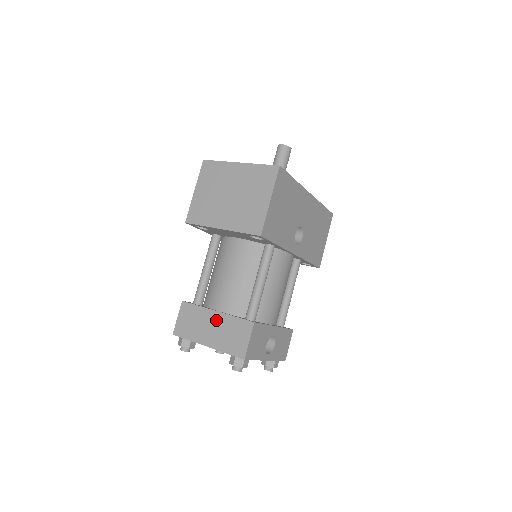
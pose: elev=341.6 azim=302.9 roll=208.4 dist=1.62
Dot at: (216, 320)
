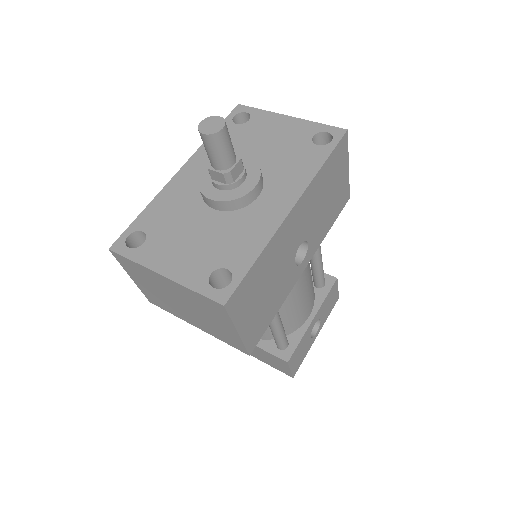
Dot at: occluded
